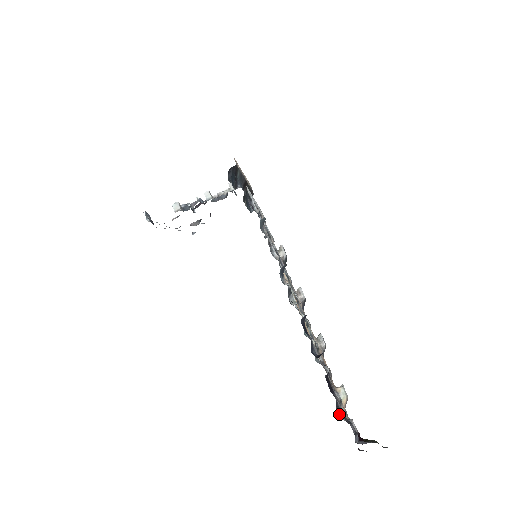
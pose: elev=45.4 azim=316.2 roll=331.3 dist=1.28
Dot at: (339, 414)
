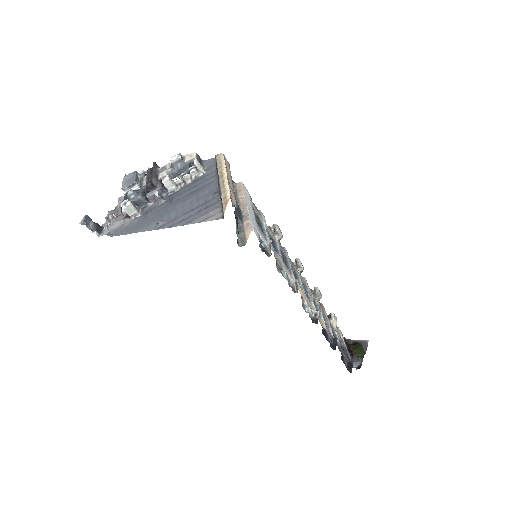
Dot at: (349, 371)
